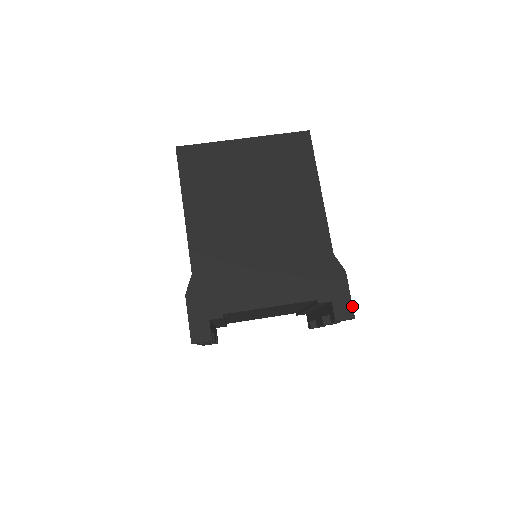
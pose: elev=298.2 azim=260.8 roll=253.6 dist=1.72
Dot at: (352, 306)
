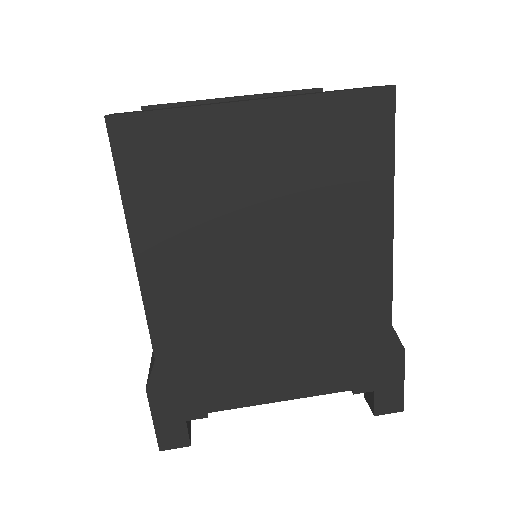
Dot at: (403, 396)
